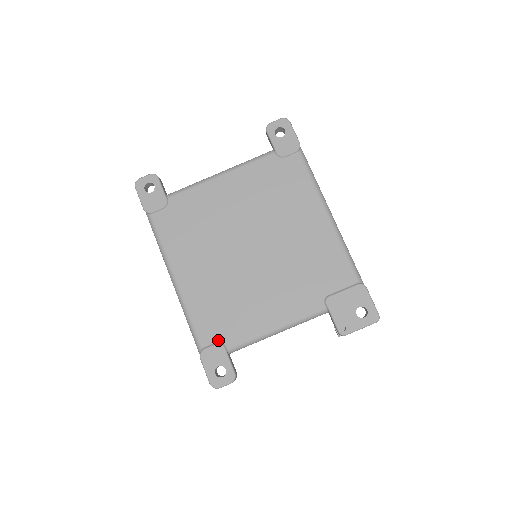
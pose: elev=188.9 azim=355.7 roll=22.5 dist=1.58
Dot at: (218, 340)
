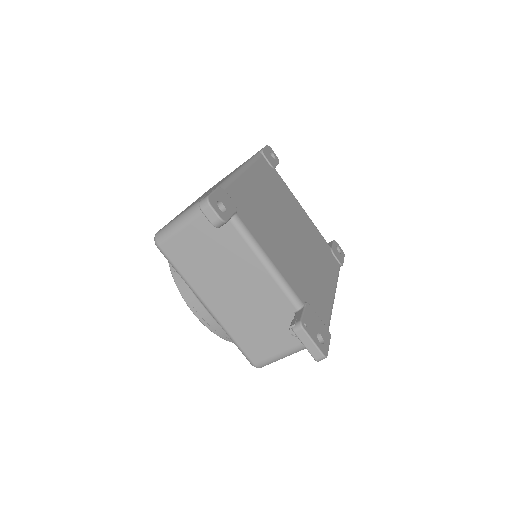
Dot at: (236, 205)
